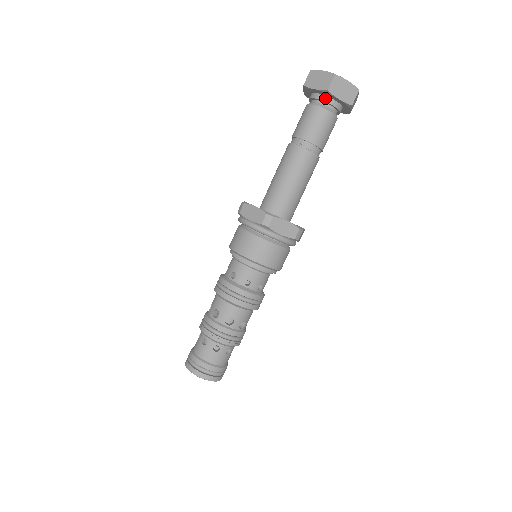
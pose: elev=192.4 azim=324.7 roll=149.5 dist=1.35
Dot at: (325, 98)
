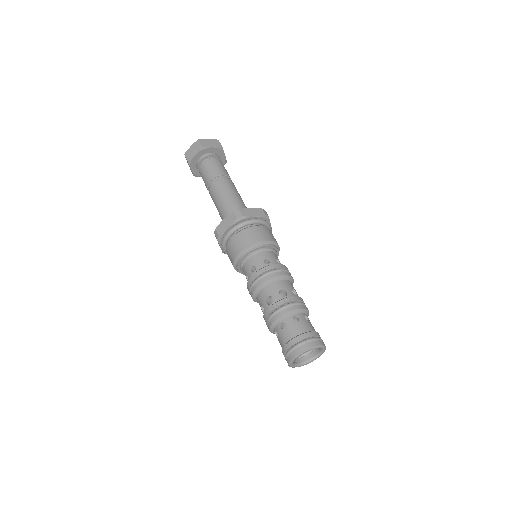
Dot at: (205, 155)
